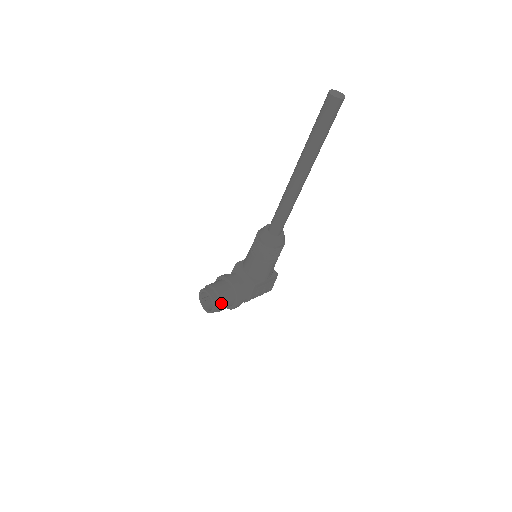
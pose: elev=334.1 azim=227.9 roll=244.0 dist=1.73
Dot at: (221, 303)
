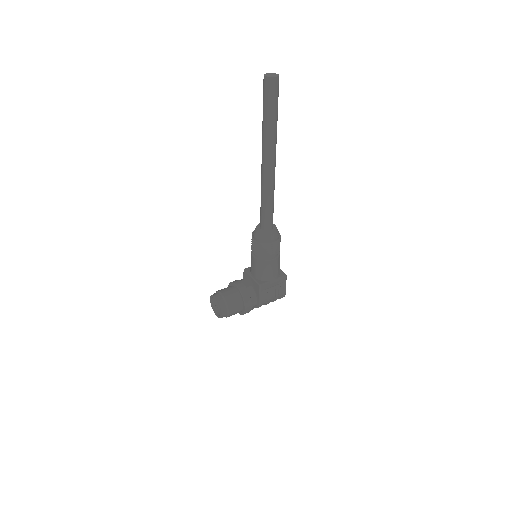
Dot at: (228, 305)
